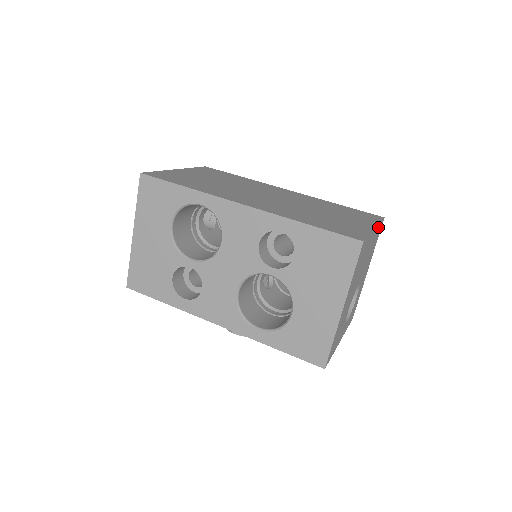
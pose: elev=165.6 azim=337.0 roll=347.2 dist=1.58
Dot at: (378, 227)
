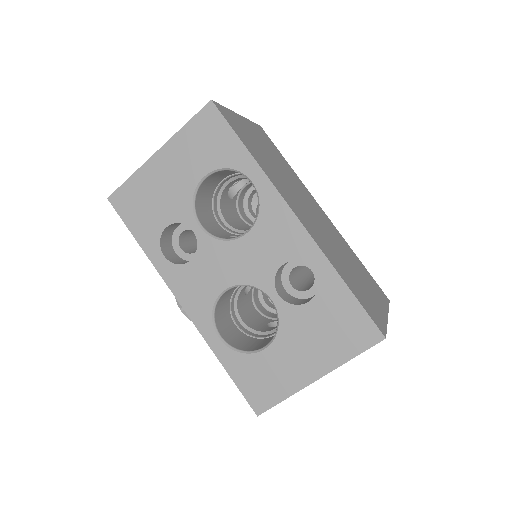
Dot at: occluded
